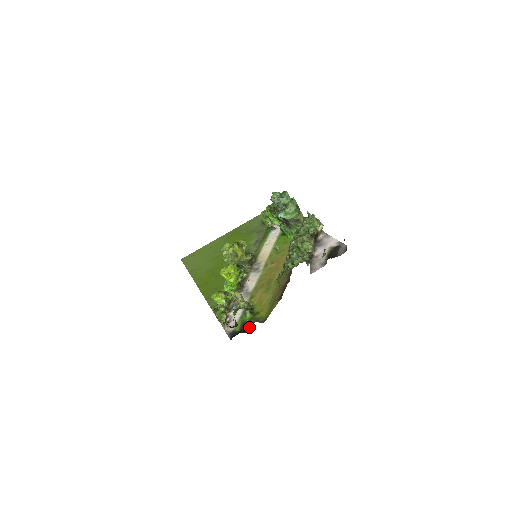
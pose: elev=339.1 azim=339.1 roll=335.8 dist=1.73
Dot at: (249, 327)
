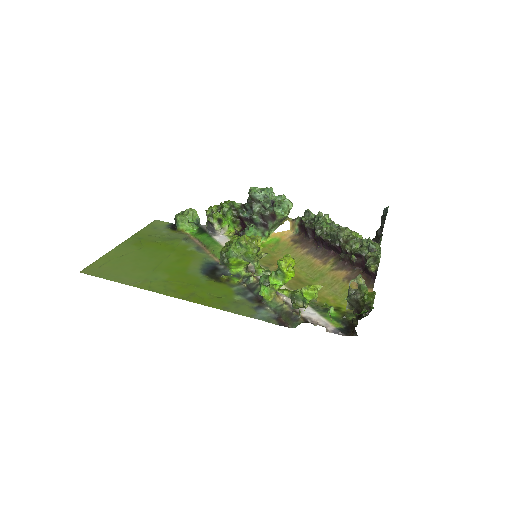
Dot at: (353, 321)
